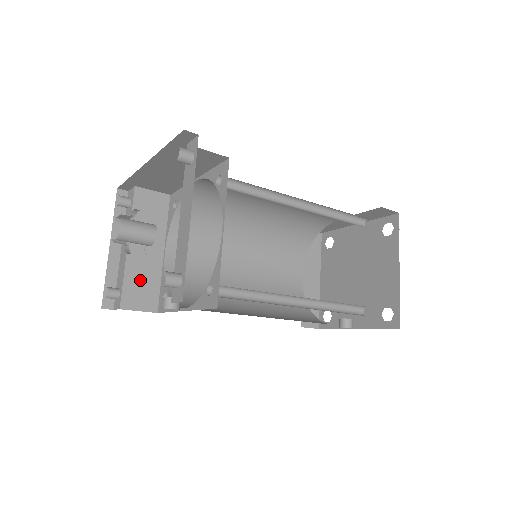
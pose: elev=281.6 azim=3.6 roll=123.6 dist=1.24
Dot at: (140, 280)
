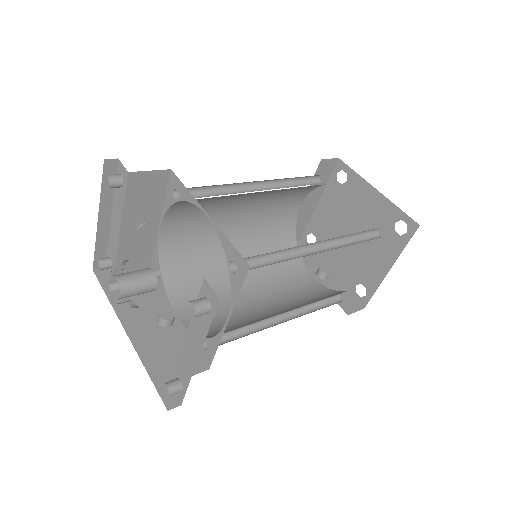
Dot at: (133, 255)
